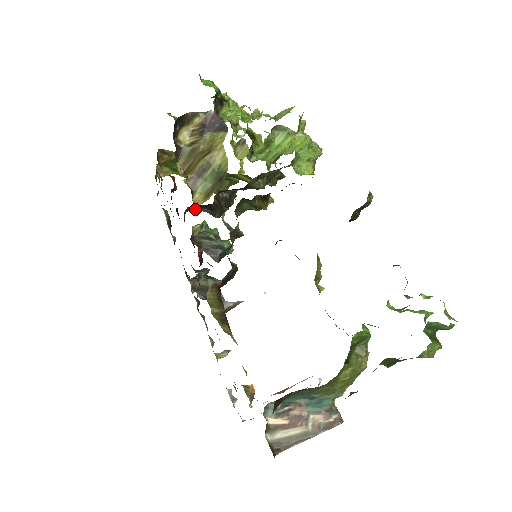
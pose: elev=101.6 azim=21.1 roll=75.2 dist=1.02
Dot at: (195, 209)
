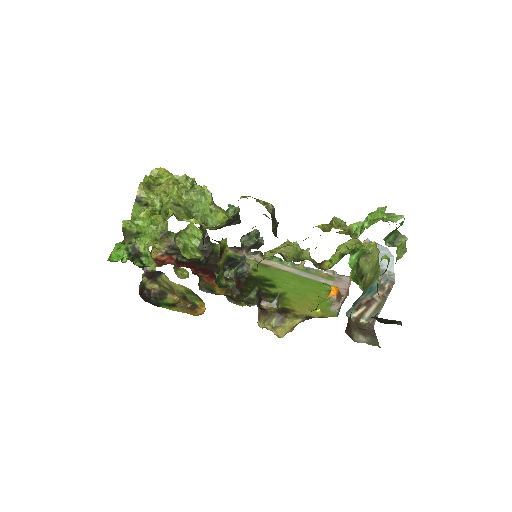
Dot at: occluded
